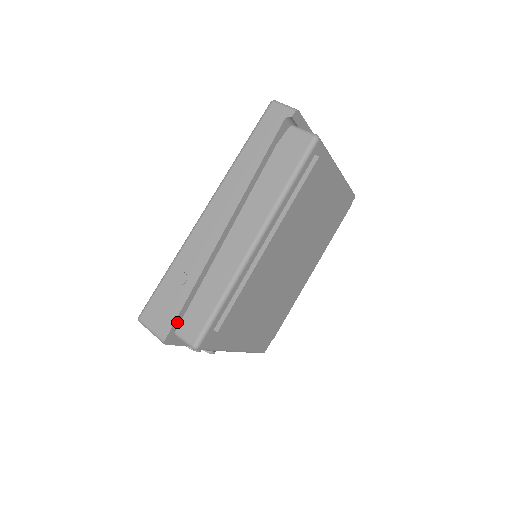
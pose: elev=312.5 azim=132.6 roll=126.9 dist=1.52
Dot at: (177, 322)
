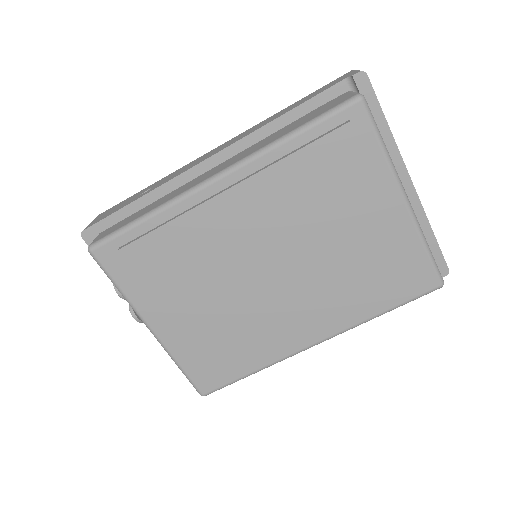
Dot at: (106, 223)
